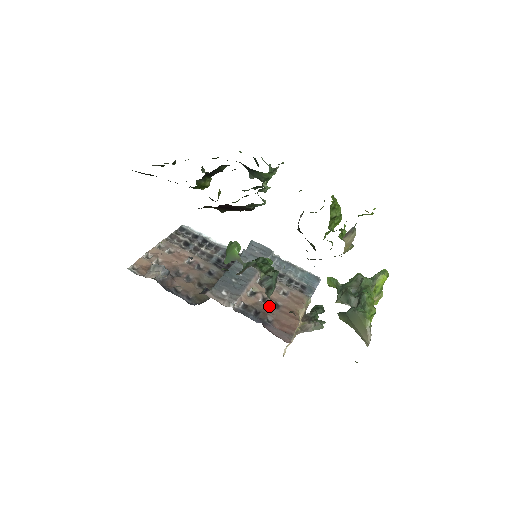
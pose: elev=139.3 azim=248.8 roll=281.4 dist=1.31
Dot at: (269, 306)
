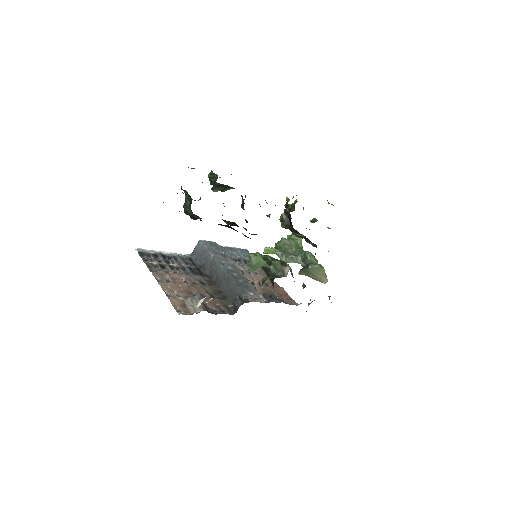
Dot at: (267, 287)
